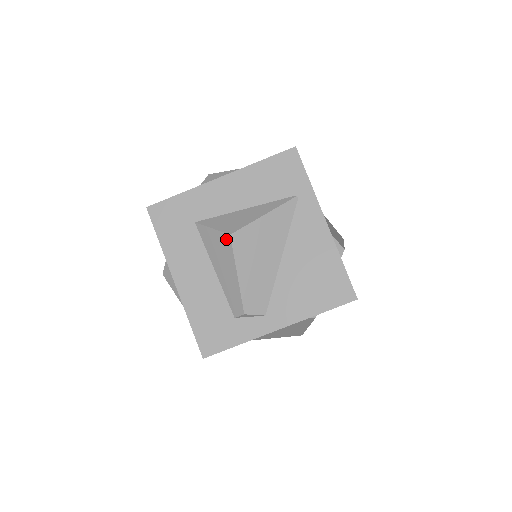
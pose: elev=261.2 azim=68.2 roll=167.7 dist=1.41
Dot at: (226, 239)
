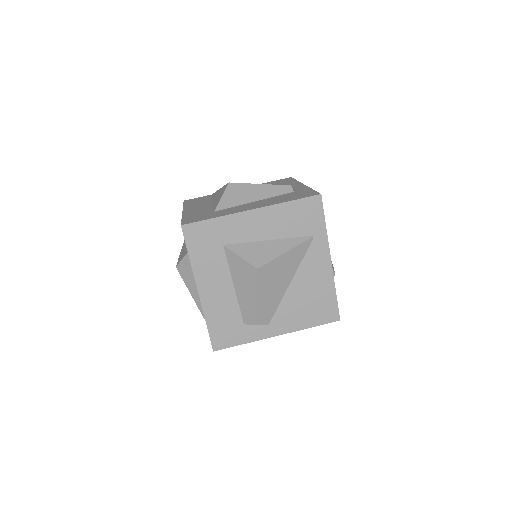
Dot at: (252, 270)
